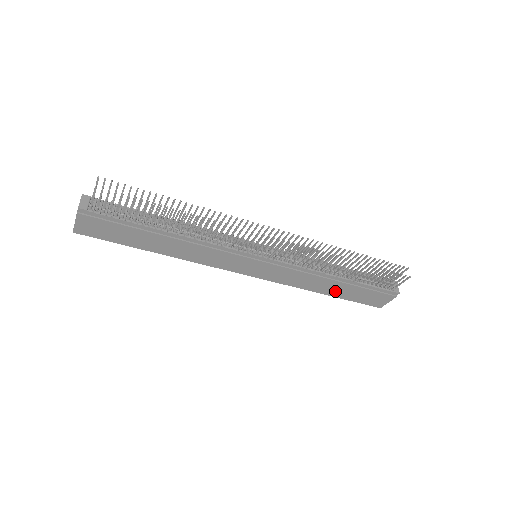
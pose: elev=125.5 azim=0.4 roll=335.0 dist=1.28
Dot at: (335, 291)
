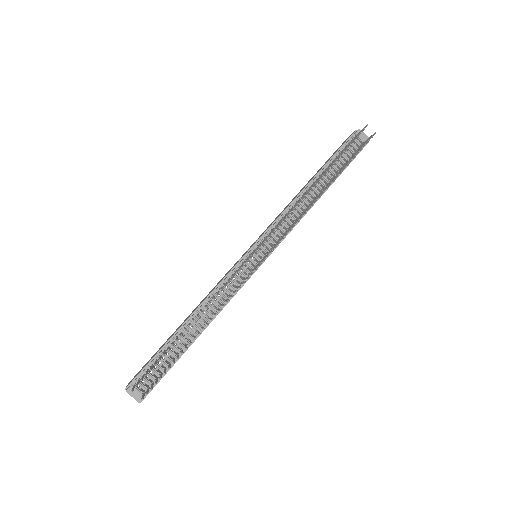
Dot at: occluded
